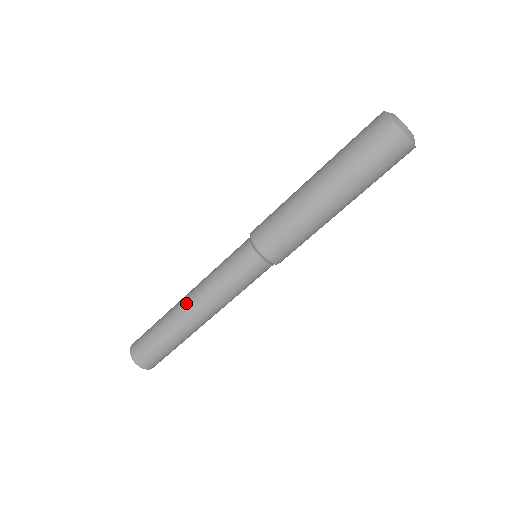
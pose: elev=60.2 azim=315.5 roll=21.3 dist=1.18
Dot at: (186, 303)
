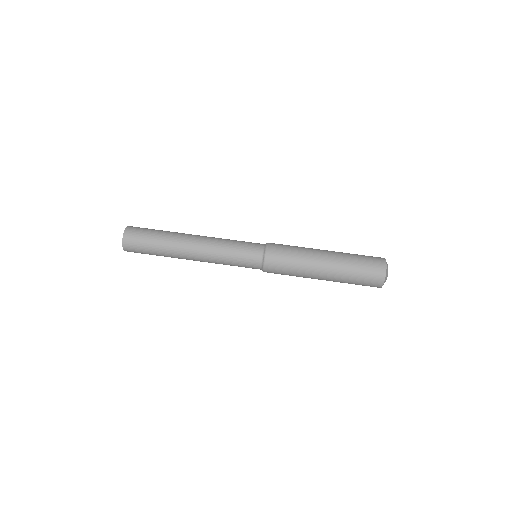
Dot at: (196, 235)
